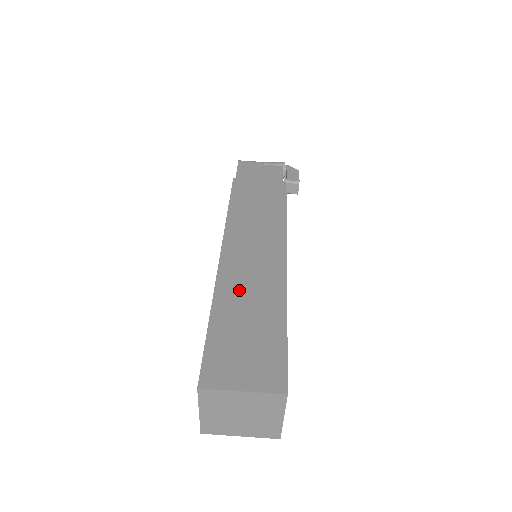
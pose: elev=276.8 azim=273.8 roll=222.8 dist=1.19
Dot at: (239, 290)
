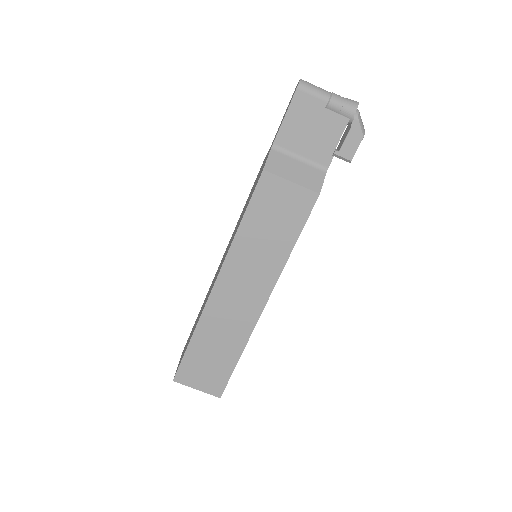
Dot at: (217, 324)
